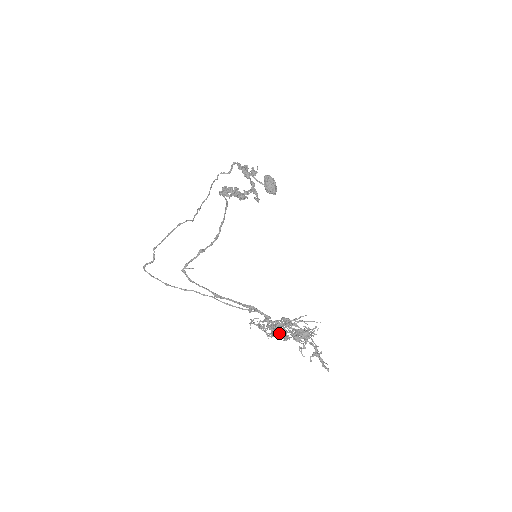
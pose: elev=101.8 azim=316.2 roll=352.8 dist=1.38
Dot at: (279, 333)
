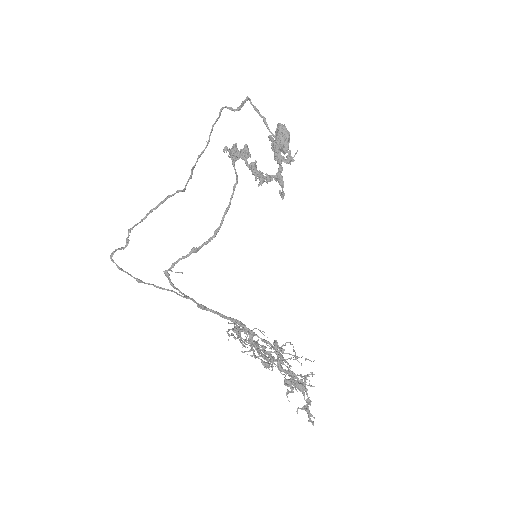
Dot at: (264, 362)
